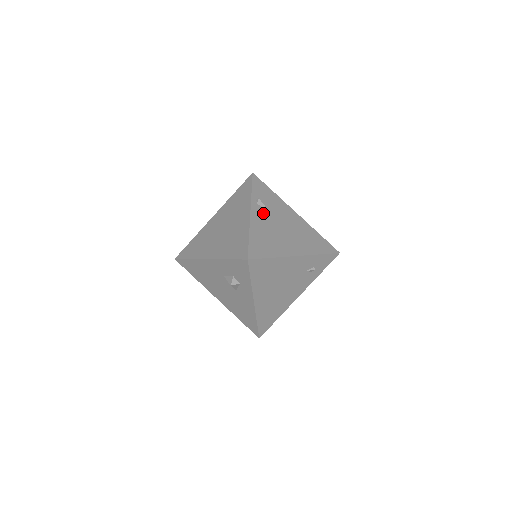
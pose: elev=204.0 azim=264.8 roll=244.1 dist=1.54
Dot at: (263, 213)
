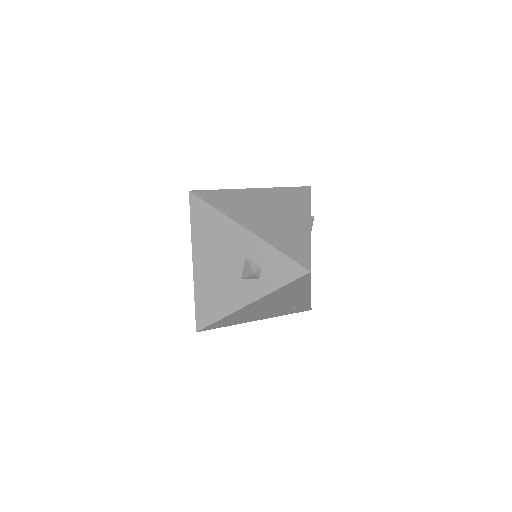
Dot at: occluded
